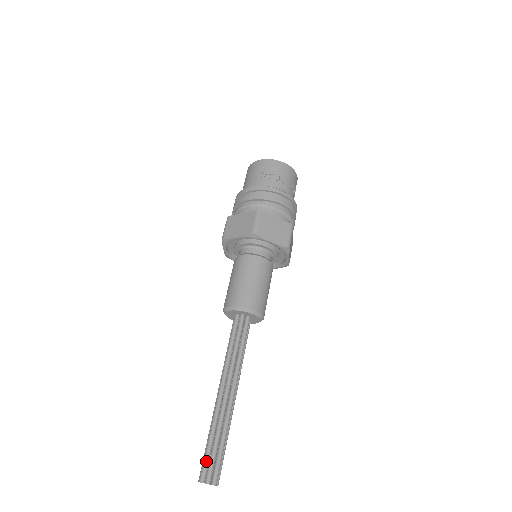
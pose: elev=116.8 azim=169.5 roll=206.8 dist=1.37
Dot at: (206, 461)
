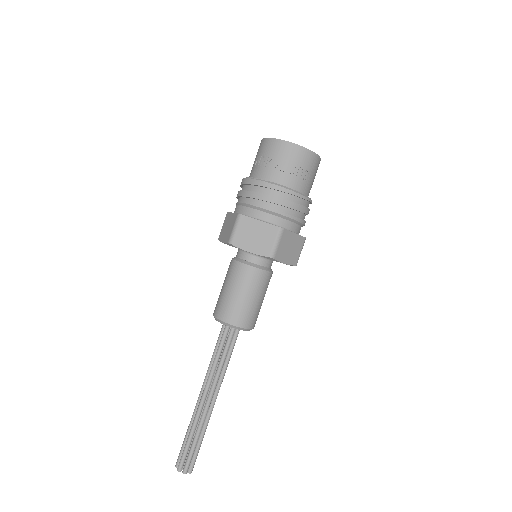
Dot at: (181, 451)
